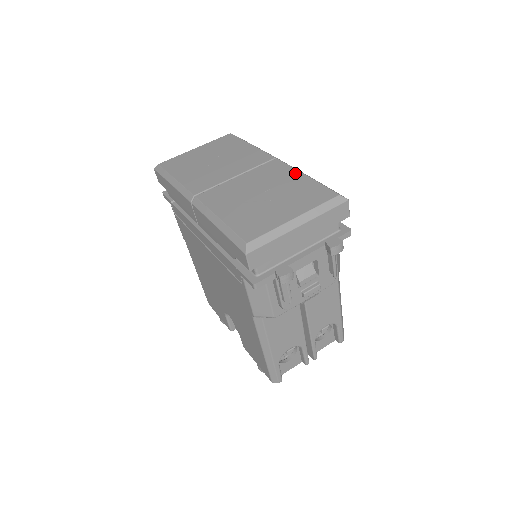
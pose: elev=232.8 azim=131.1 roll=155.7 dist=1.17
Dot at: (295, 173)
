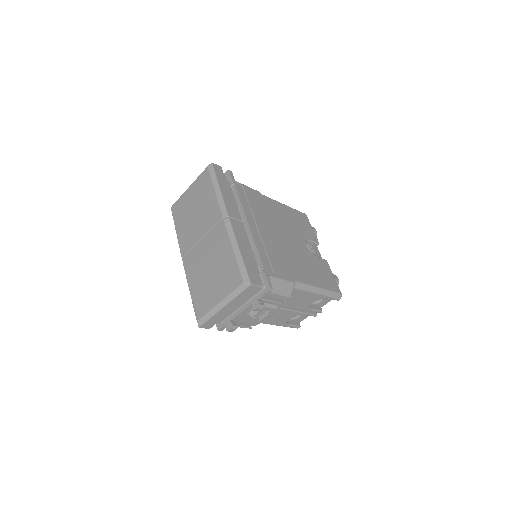
Dot at: (228, 245)
